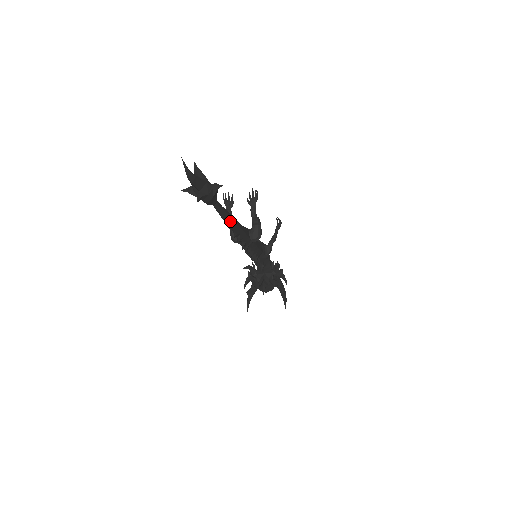
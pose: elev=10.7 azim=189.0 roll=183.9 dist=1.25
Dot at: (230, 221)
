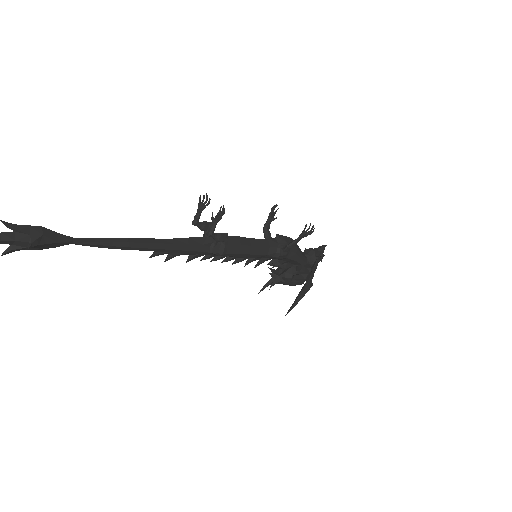
Dot at: (128, 248)
